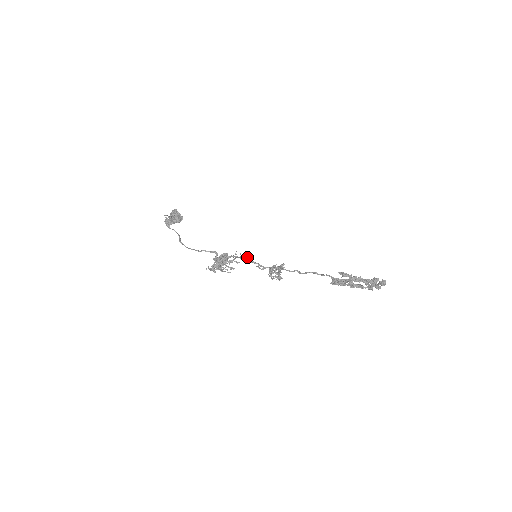
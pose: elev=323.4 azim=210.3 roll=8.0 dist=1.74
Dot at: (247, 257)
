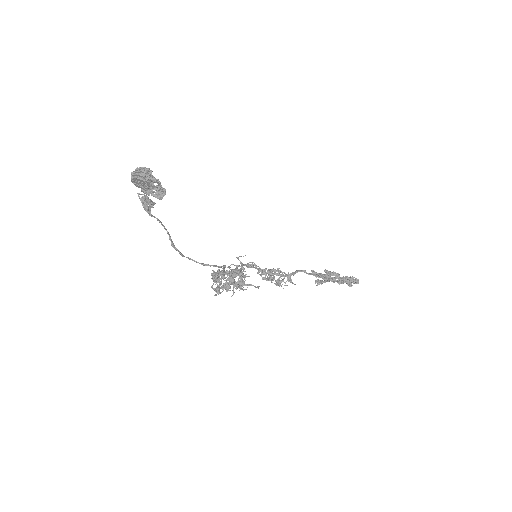
Dot at: (255, 266)
